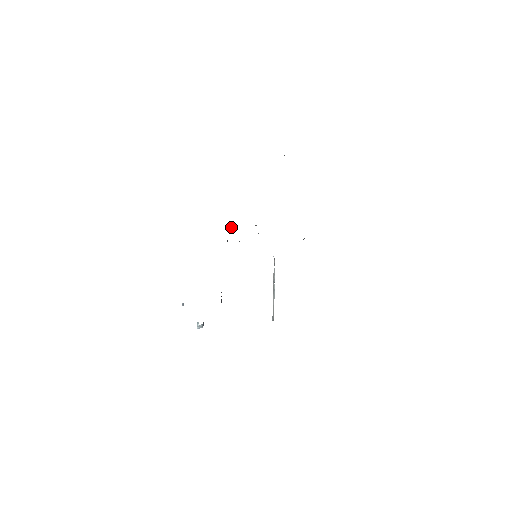
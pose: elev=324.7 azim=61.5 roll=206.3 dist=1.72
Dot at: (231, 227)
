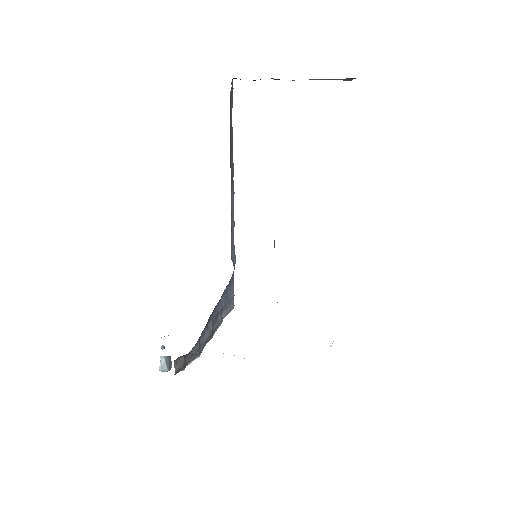
Dot at: (232, 222)
